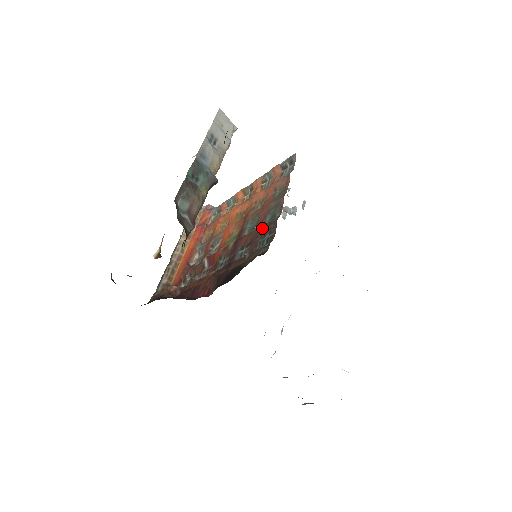
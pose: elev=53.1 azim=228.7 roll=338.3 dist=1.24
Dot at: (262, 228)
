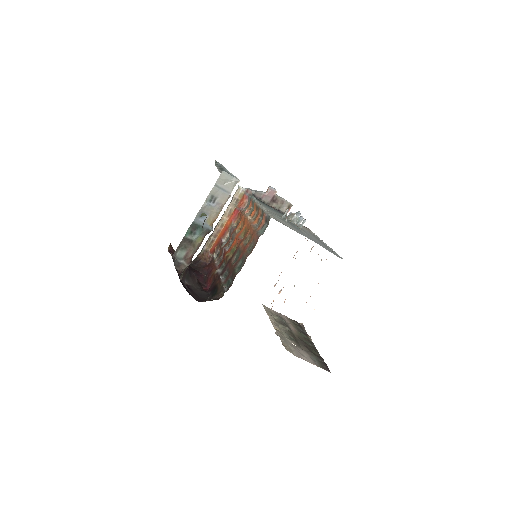
Dot at: (233, 270)
